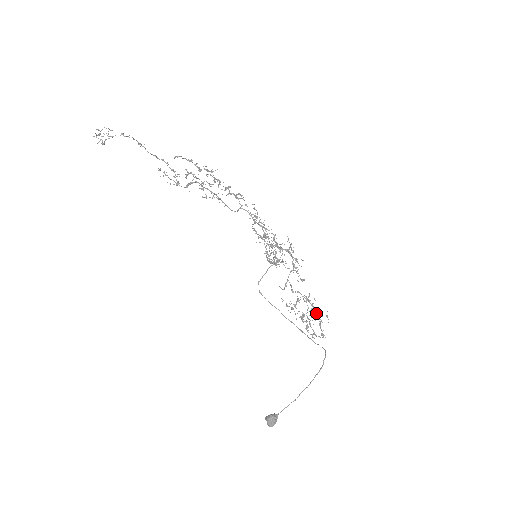
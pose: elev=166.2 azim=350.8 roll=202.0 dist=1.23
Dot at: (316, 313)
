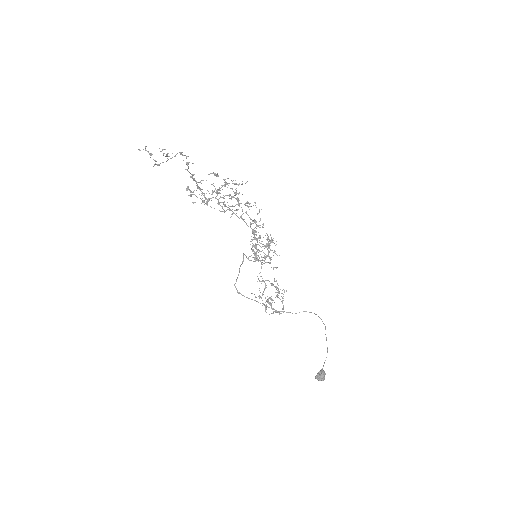
Dot at: (278, 293)
